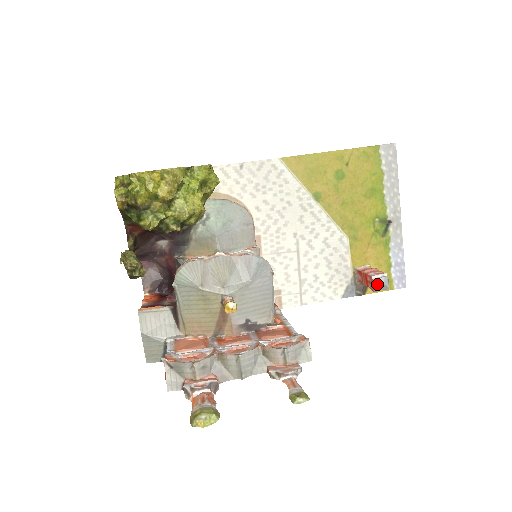
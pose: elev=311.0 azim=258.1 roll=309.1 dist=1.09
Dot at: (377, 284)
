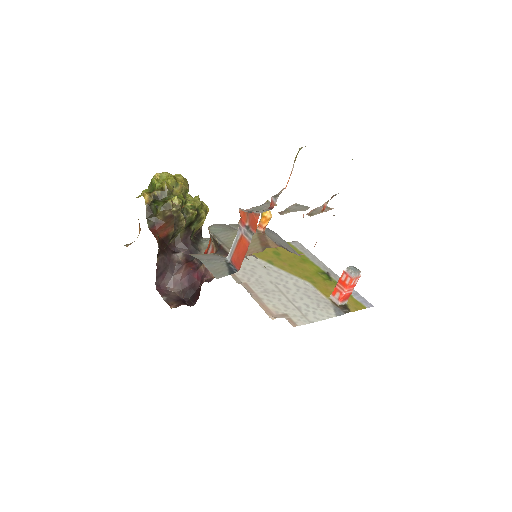
Dot at: (351, 269)
